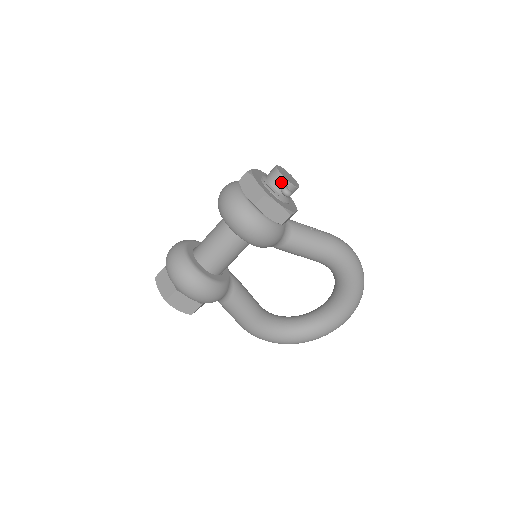
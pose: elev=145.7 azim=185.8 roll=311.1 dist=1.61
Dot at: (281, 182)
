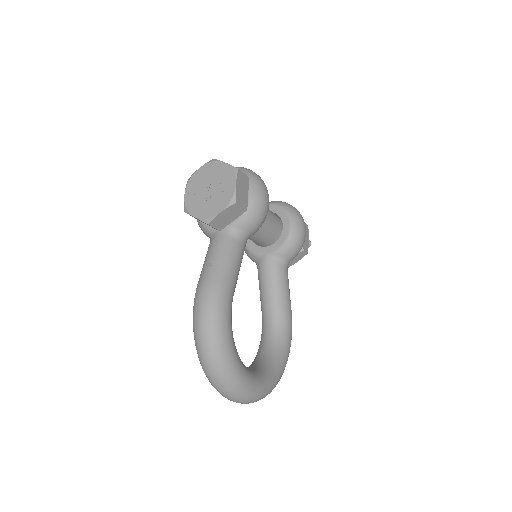
Dot at: occluded
